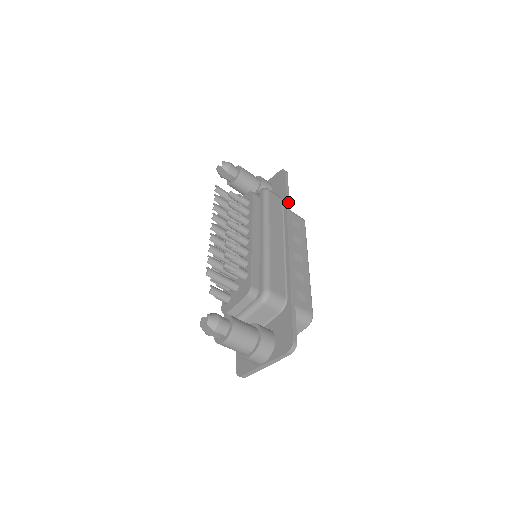
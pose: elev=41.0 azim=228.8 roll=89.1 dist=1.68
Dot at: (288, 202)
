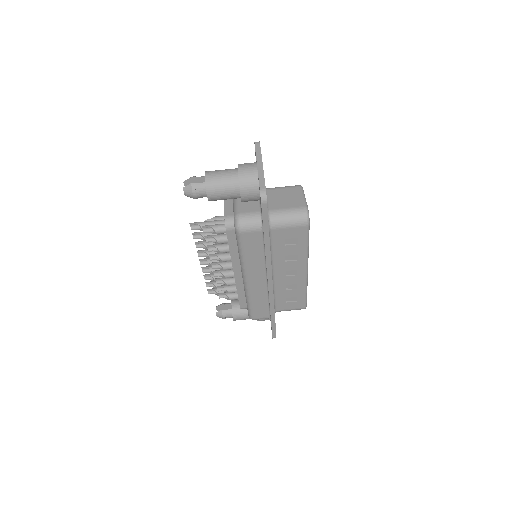
Dot at: occluded
